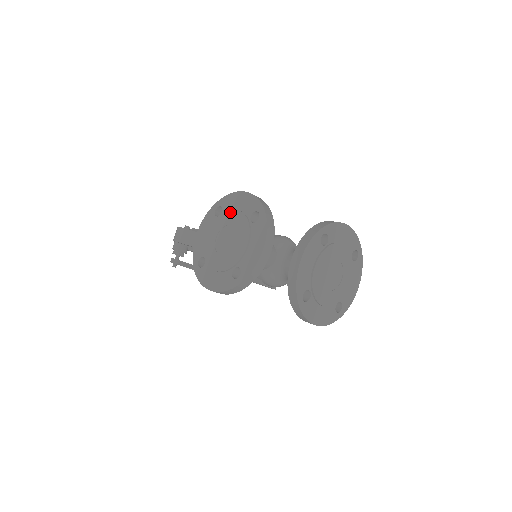
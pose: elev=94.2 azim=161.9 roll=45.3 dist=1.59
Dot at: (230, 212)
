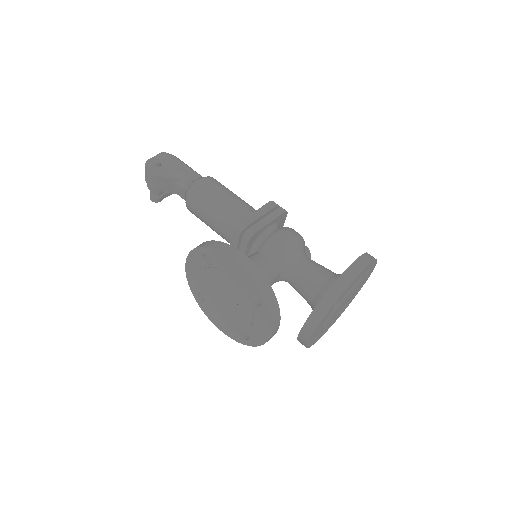
Dot at: (223, 275)
